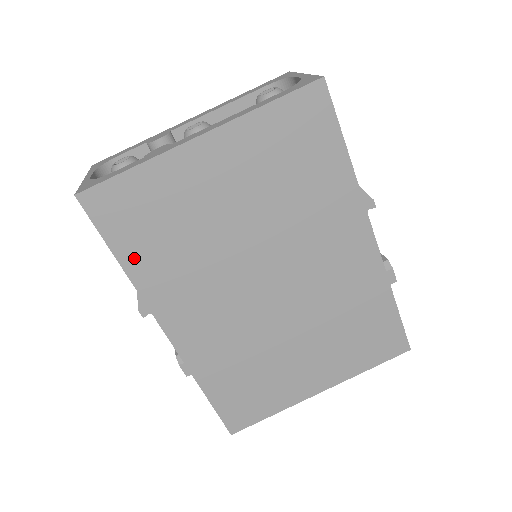
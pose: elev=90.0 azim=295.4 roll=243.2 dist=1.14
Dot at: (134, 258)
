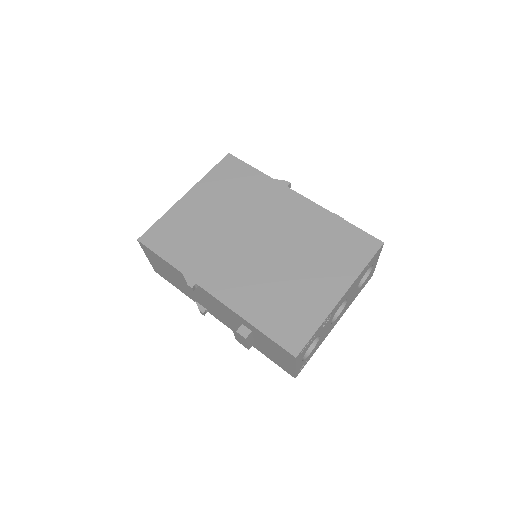
Dot at: (175, 257)
